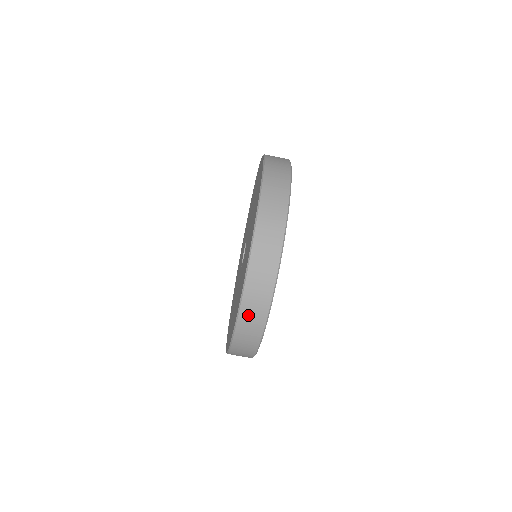
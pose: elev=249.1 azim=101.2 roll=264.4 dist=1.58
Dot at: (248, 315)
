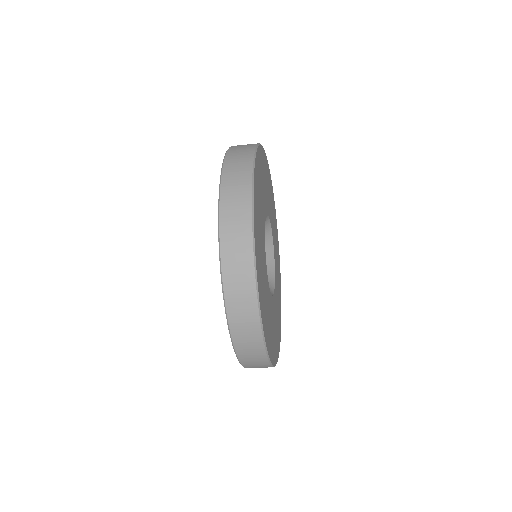
Dot at: occluded
